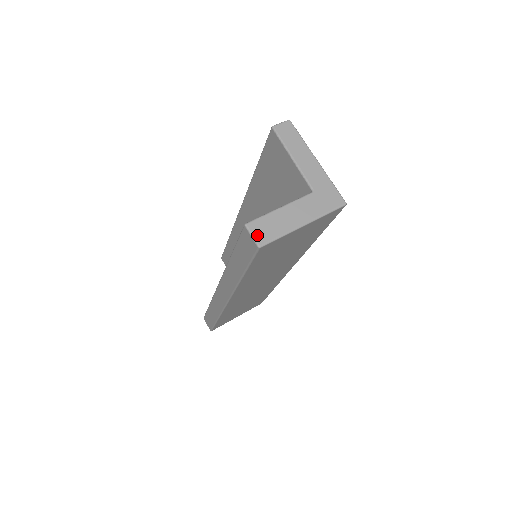
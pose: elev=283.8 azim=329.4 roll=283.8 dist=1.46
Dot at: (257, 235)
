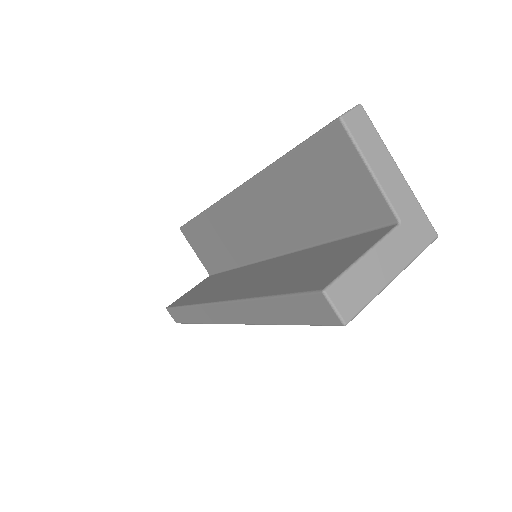
Dot at: (341, 306)
